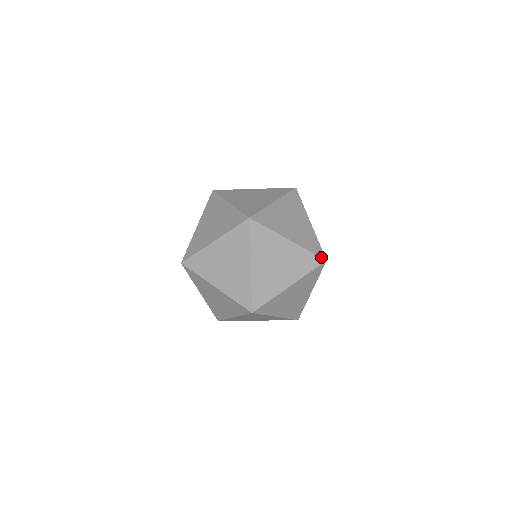
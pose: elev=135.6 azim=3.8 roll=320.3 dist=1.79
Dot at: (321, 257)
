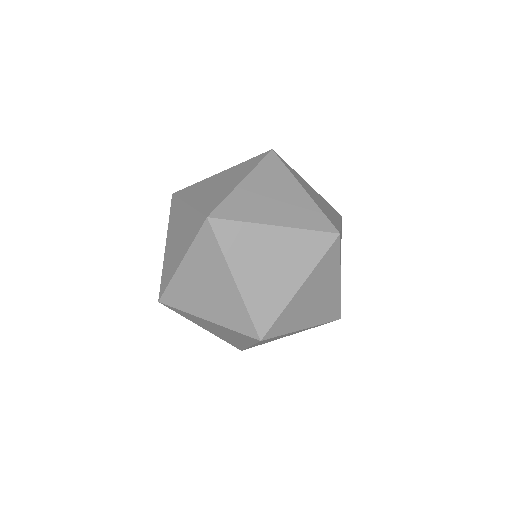
Dot at: (257, 331)
